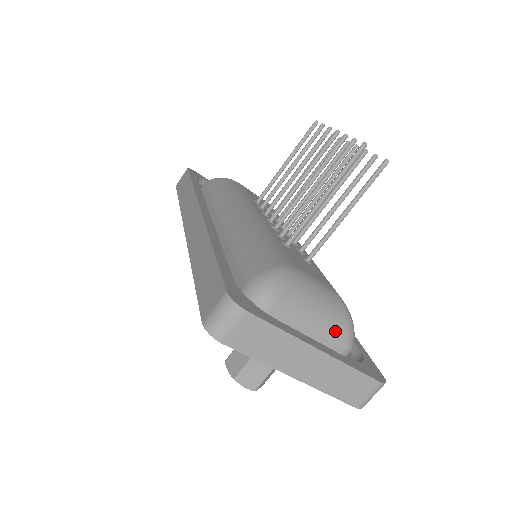
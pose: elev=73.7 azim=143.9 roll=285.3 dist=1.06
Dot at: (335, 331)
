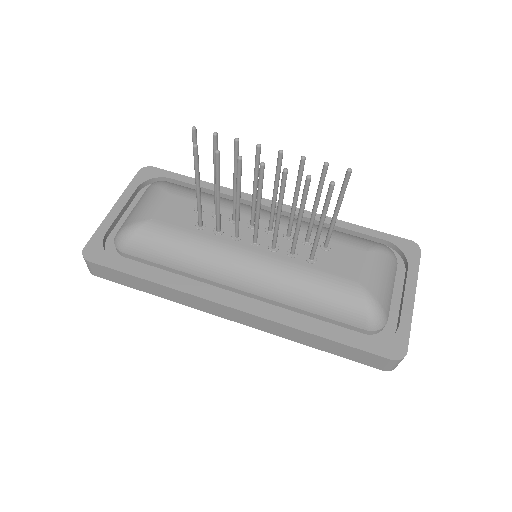
Dot at: (394, 269)
